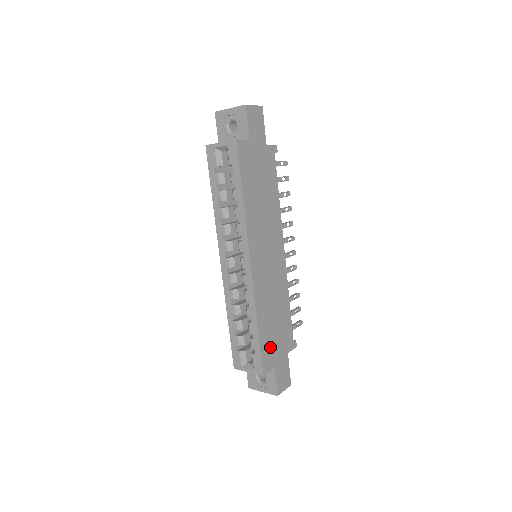
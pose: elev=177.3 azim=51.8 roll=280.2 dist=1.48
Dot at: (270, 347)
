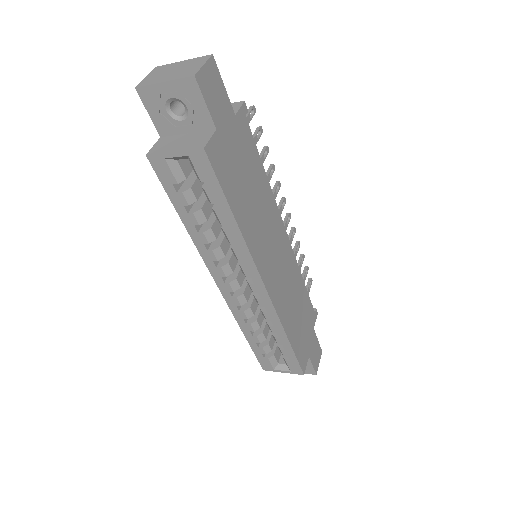
Dot at: (301, 344)
